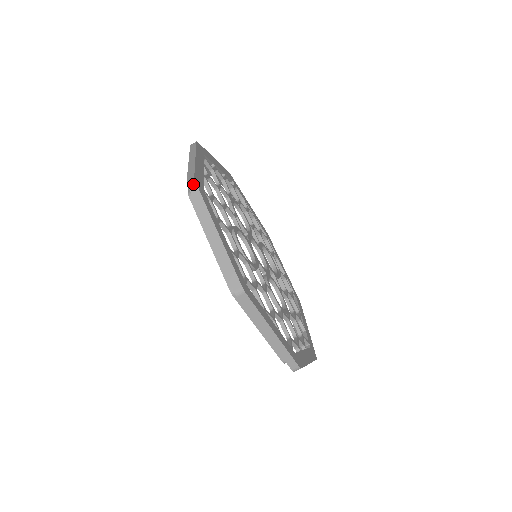
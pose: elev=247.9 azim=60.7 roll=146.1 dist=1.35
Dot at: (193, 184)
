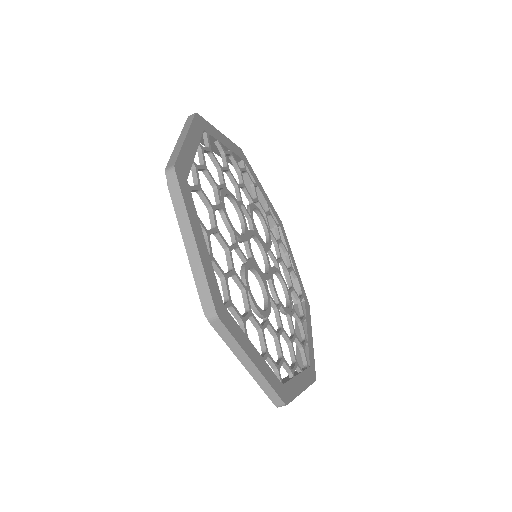
Dot at: (217, 321)
